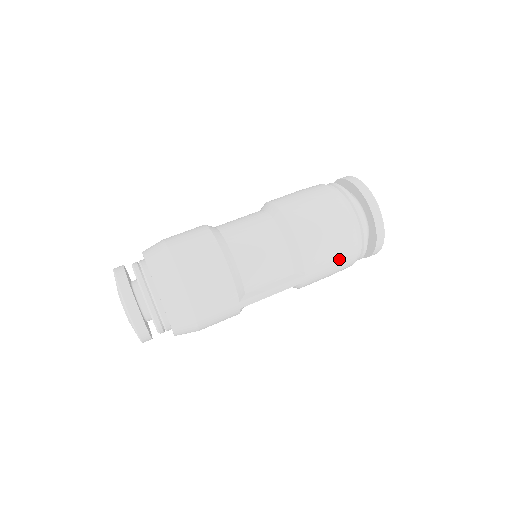
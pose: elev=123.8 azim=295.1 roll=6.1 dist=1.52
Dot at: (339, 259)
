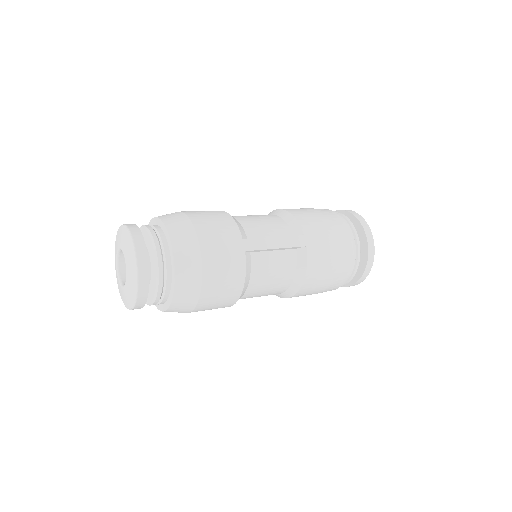
Dot at: (333, 232)
